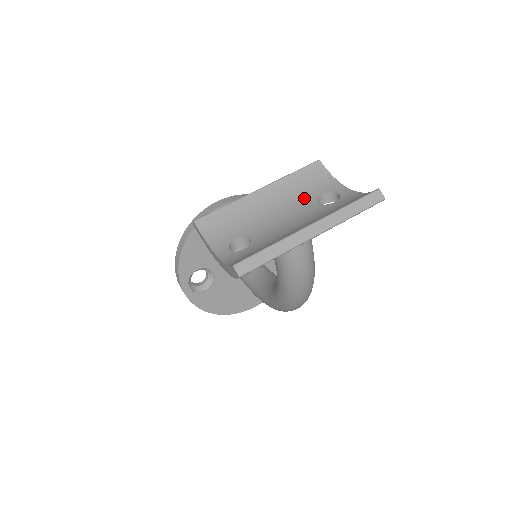
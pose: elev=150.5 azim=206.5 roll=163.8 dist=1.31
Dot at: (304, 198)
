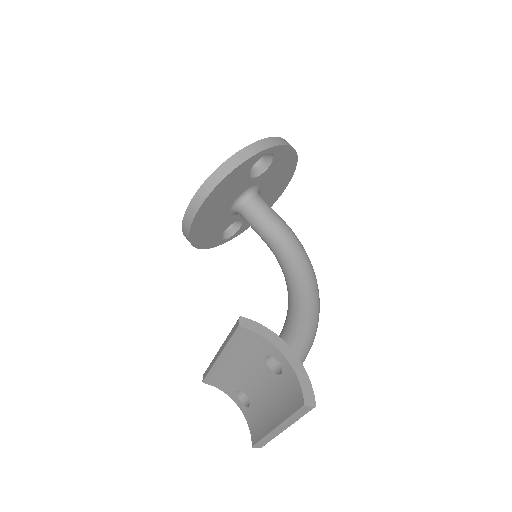
Dot at: (255, 359)
